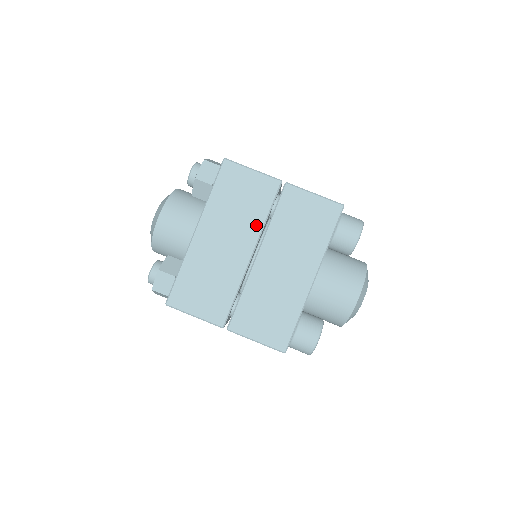
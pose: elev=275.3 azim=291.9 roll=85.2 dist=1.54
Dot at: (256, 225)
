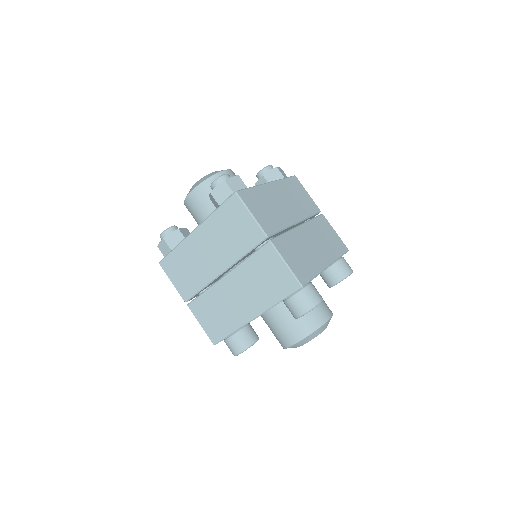
Dot at: (303, 213)
